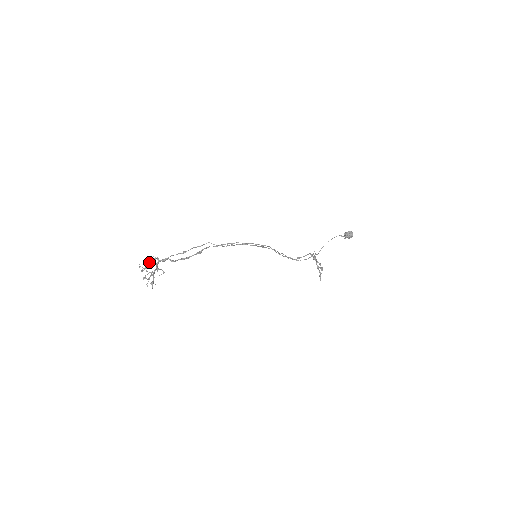
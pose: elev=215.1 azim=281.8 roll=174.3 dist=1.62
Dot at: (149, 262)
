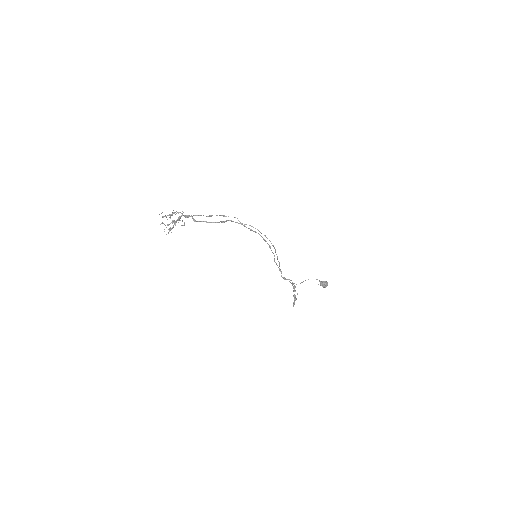
Dot at: occluded
